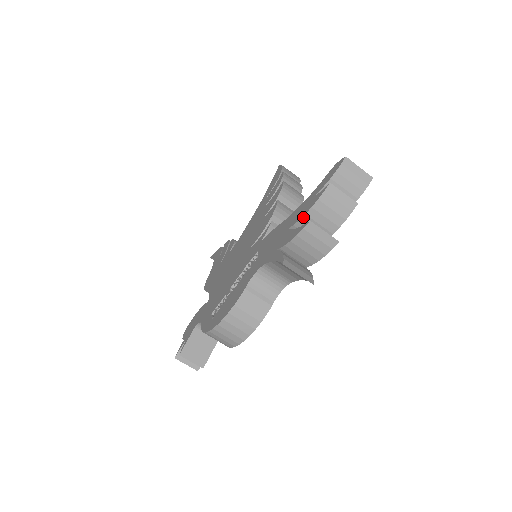
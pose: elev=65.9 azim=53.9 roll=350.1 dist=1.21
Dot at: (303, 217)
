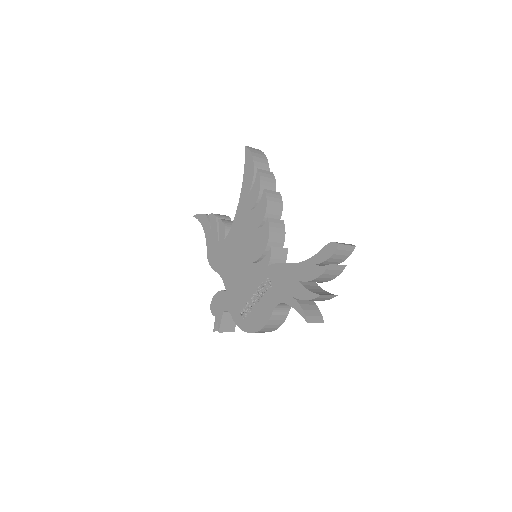
Dot at: (311, 281)
